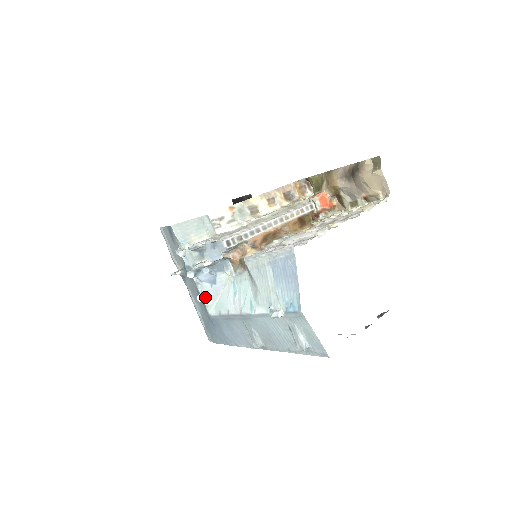
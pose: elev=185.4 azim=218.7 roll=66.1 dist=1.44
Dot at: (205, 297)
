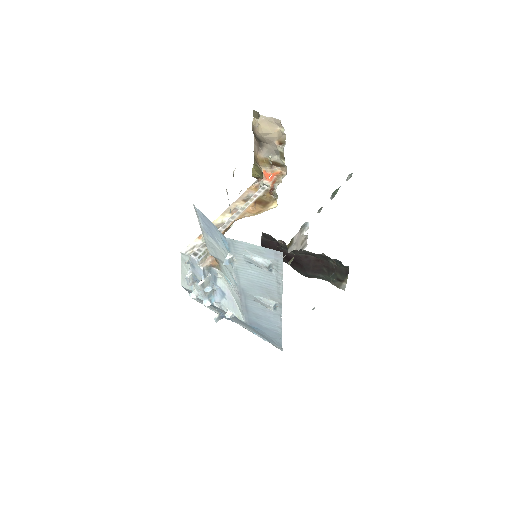
Dot at: (231, 312)
